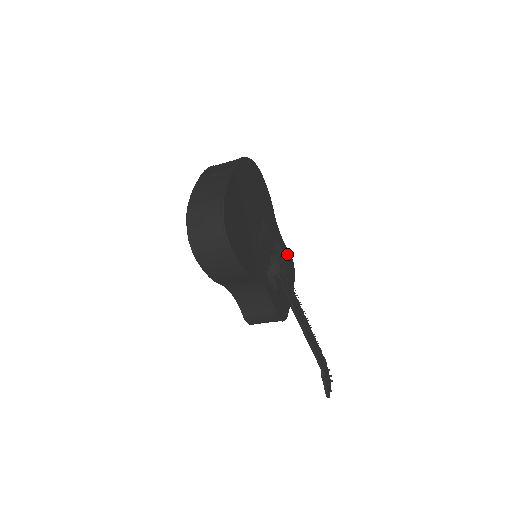
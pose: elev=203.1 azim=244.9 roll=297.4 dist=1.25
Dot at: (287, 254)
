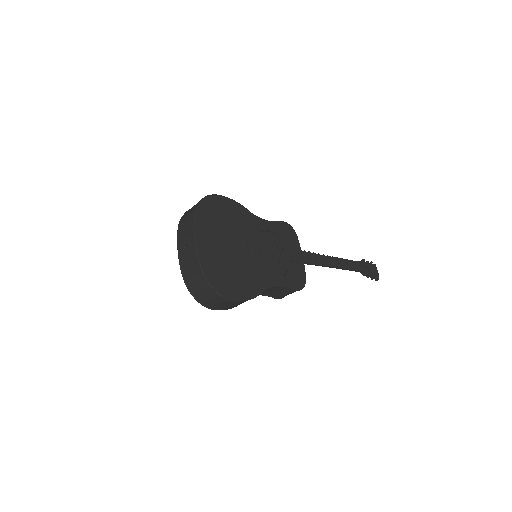
Dot at: (280, 227)
